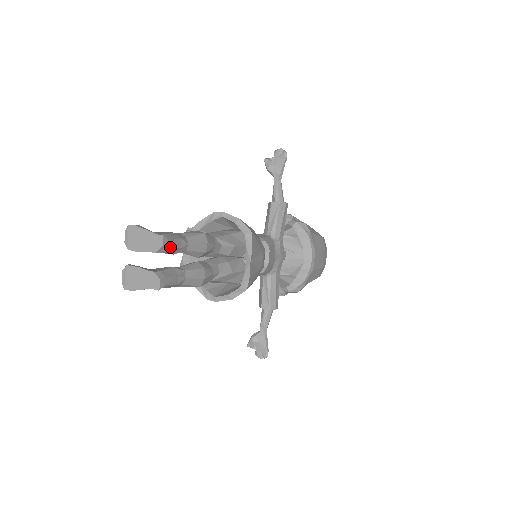
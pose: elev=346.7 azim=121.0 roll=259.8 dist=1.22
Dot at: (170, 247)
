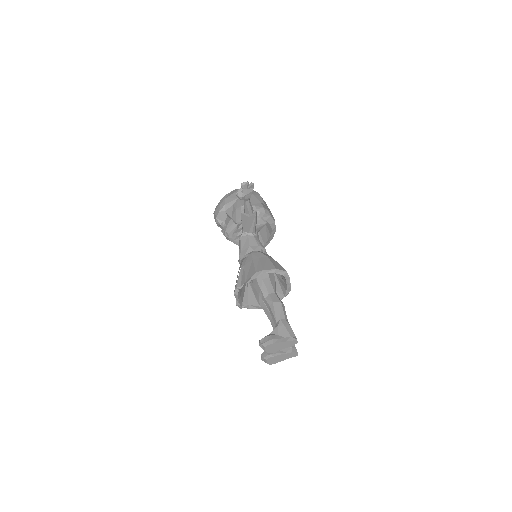
Dot at: occluded
